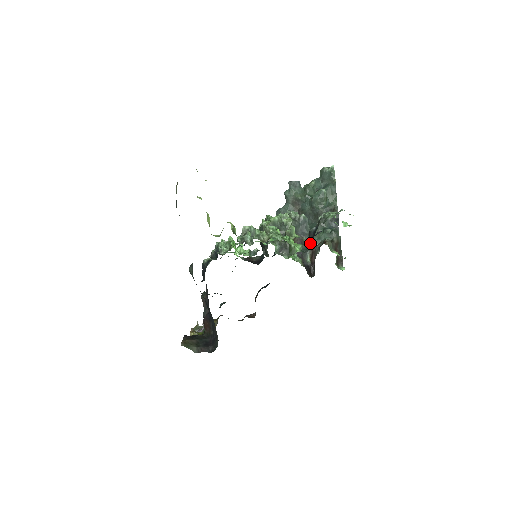
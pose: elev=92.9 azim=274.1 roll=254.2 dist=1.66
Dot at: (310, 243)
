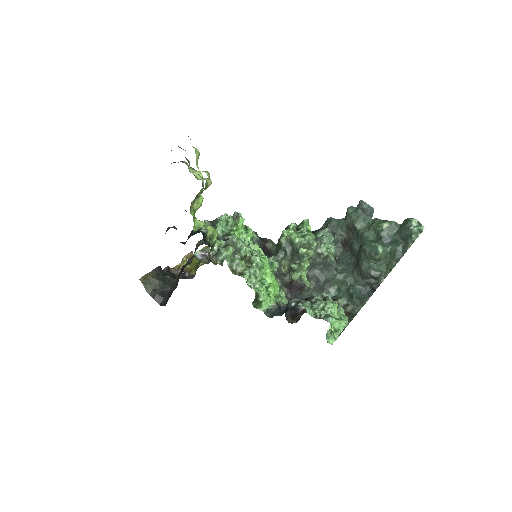
Dot at: (279, 313)
